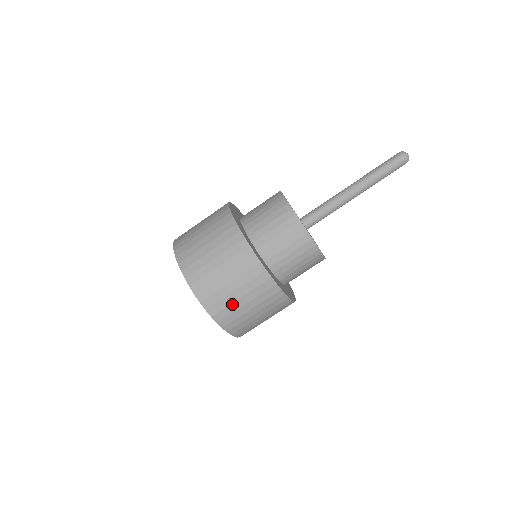
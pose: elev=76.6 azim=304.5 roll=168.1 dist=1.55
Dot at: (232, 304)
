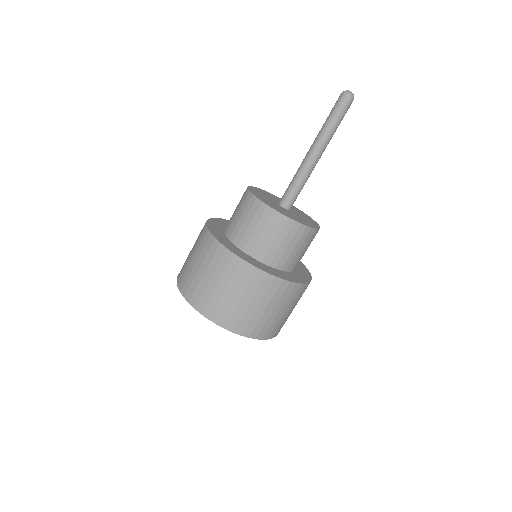
Dot at: (220, 299)
